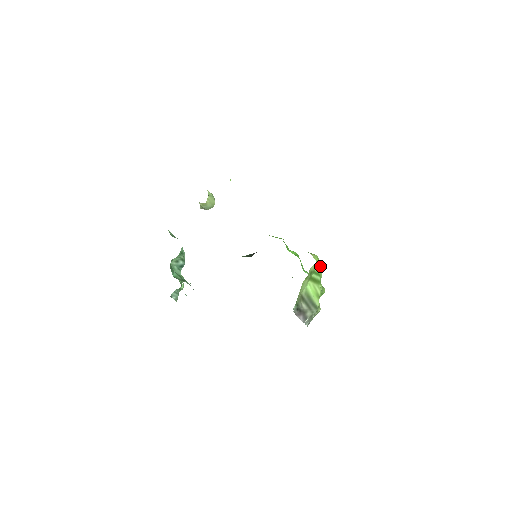
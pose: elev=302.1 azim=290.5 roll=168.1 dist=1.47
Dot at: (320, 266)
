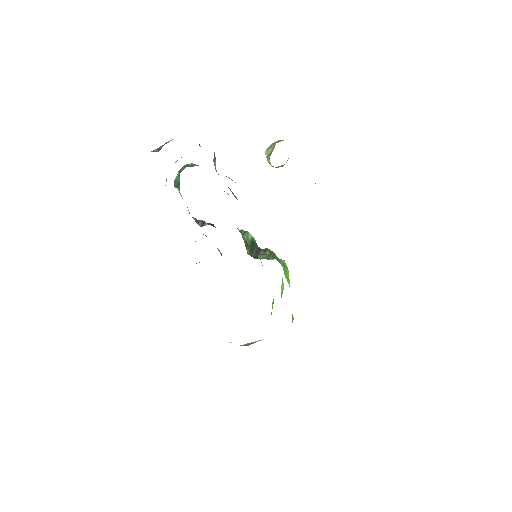
Dot at: occluded
